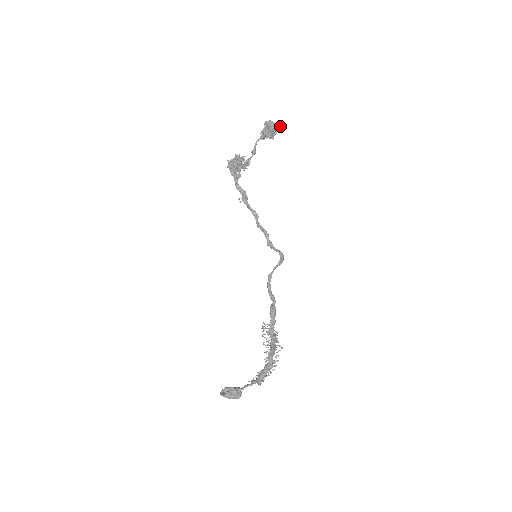
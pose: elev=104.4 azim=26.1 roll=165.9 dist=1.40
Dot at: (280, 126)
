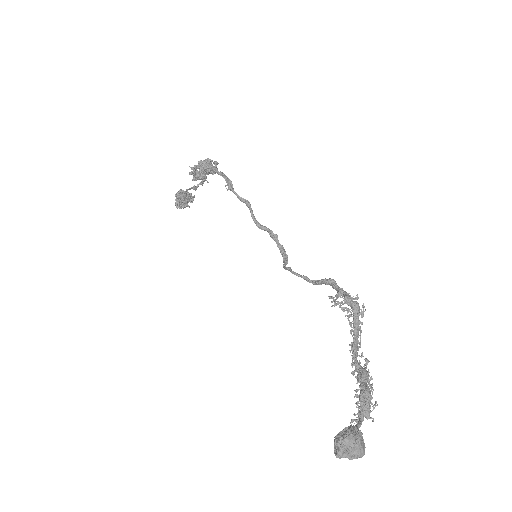
Dot at: occluded
